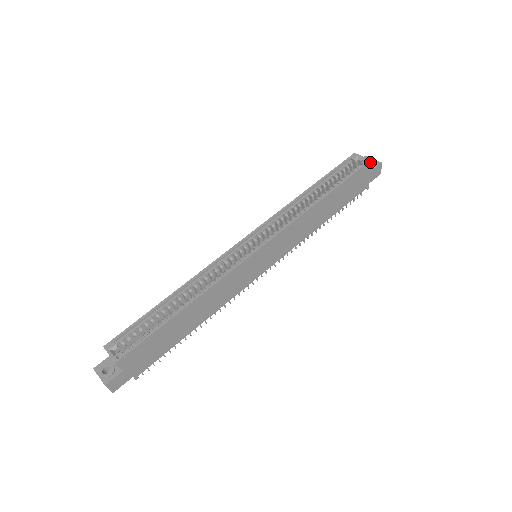
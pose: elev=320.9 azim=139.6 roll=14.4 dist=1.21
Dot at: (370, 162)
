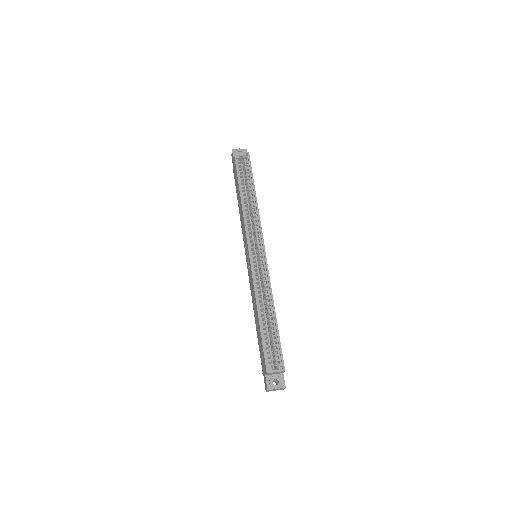
Dot at: occluded
